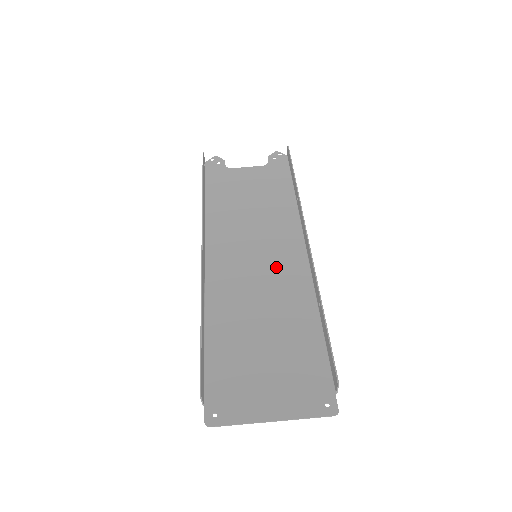
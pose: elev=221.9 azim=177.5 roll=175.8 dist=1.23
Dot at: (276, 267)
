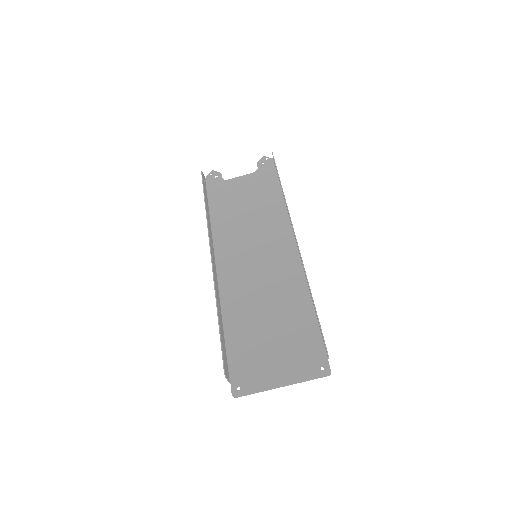
Dot at: (273, 263)
